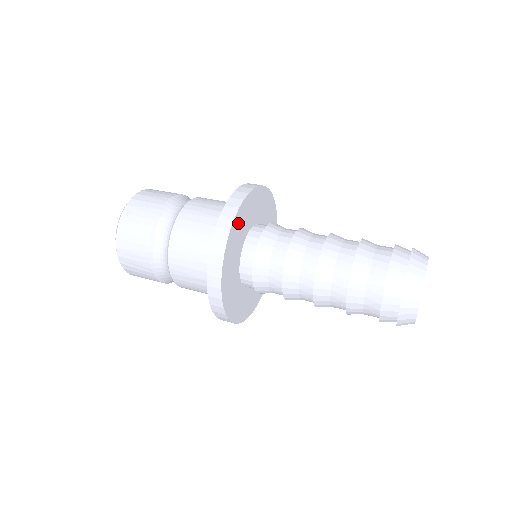
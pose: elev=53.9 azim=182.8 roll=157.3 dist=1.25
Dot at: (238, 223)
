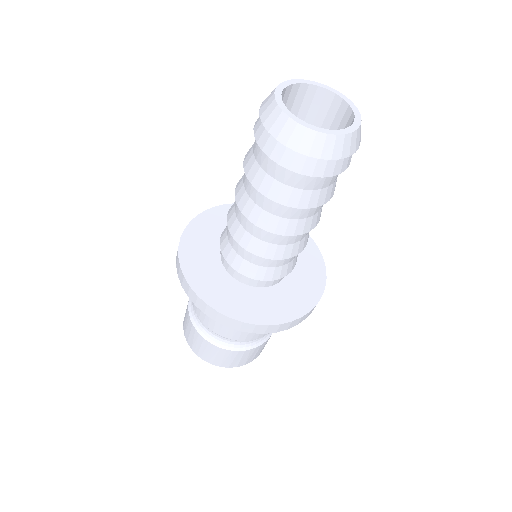
Dot at: (193, 240)
